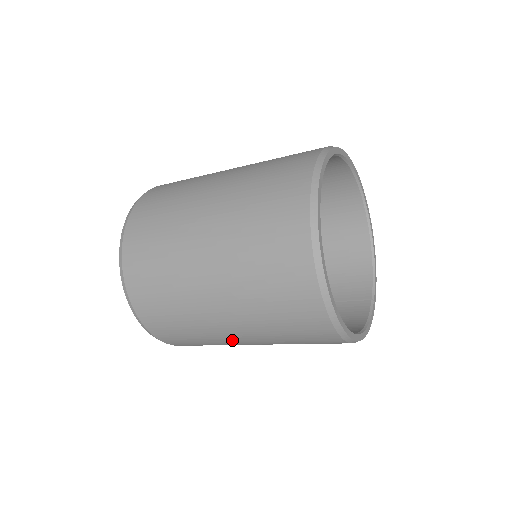
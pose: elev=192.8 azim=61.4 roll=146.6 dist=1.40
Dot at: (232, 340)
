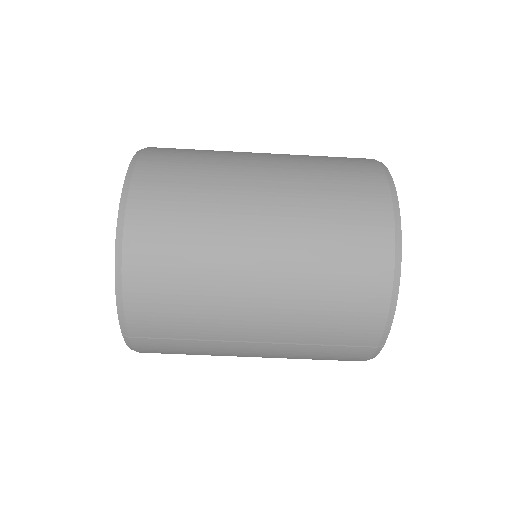
Dot at: (245, 202)
